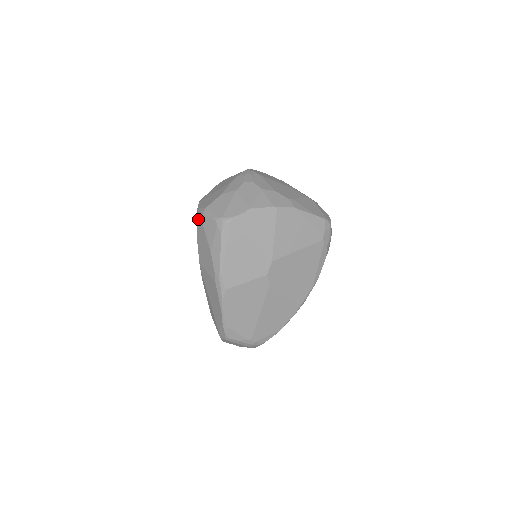
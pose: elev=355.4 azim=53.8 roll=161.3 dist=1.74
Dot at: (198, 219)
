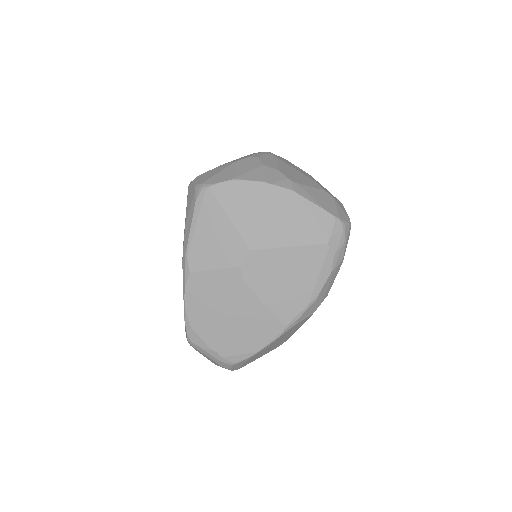
Dot at: occluded
